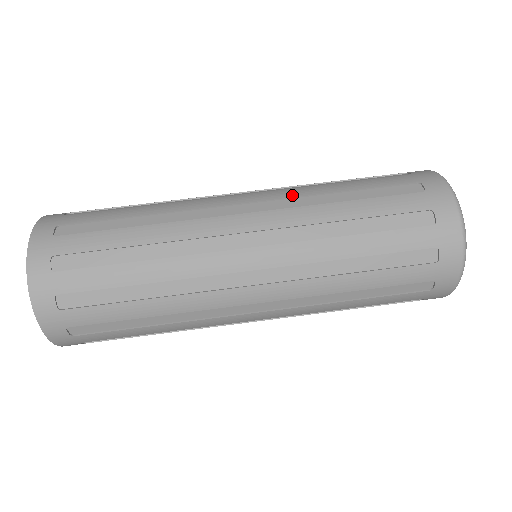
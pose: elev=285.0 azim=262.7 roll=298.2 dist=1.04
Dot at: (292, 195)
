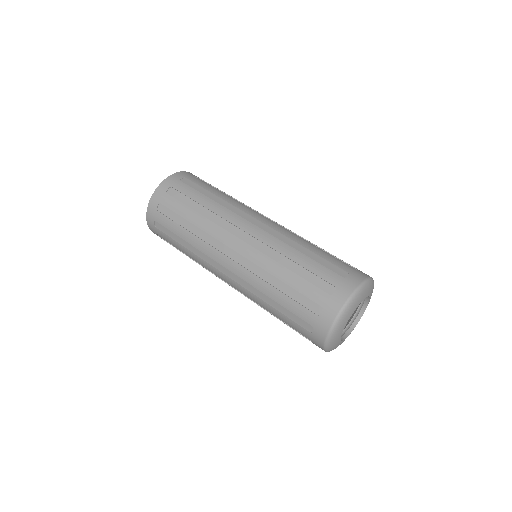
Dot at: (284, 234)
